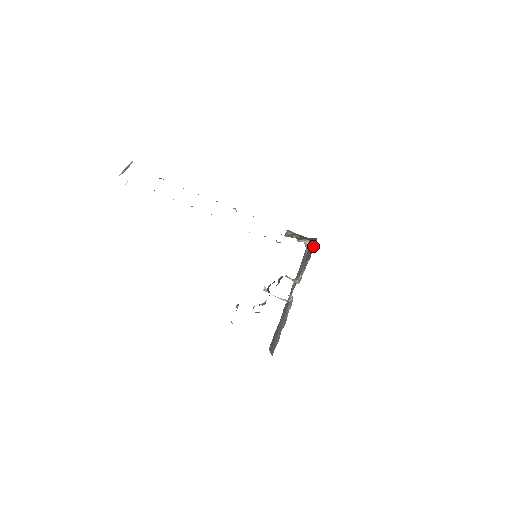
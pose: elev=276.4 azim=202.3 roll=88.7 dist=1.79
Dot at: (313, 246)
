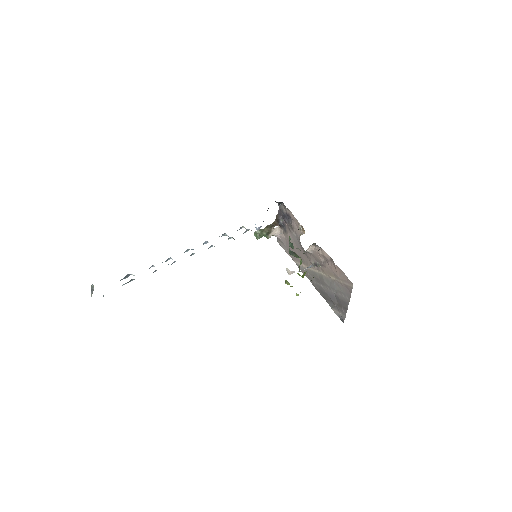
Dot at: (283, 209)
